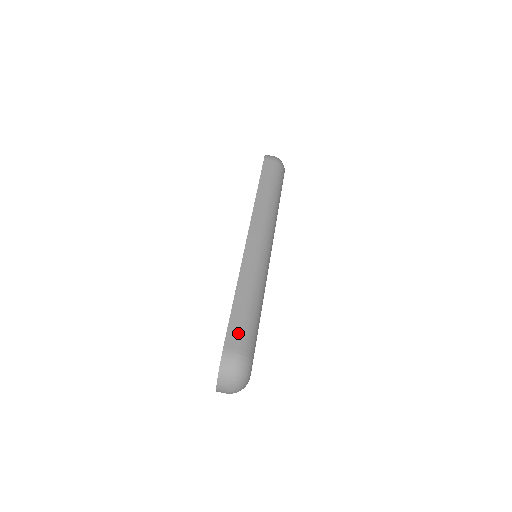
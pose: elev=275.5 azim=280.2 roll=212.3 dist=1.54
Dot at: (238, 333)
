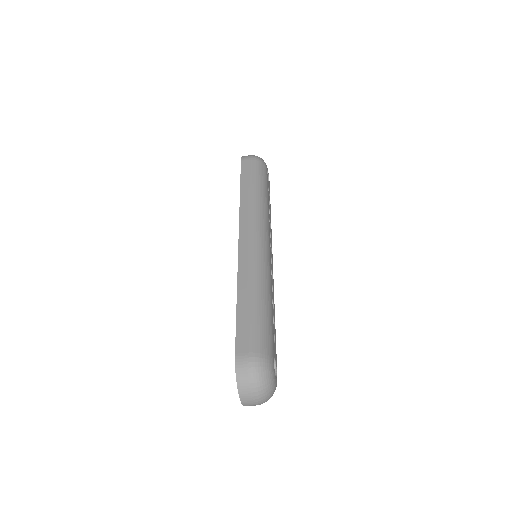
Dot at: (248, 335)
